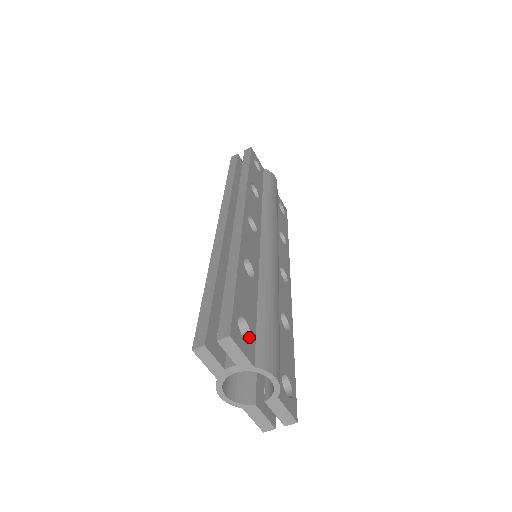
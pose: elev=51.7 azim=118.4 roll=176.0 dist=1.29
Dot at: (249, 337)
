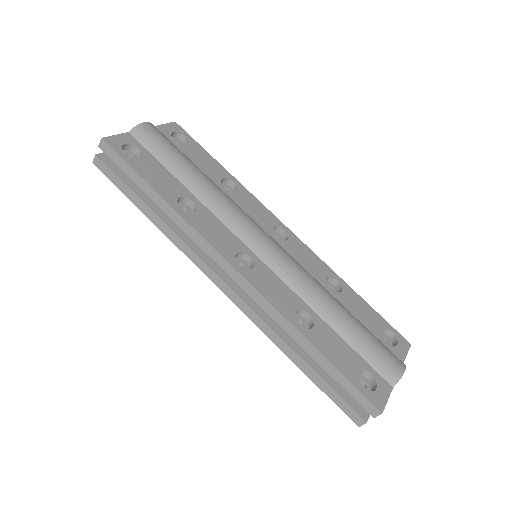
Dot at: (370, 375)
